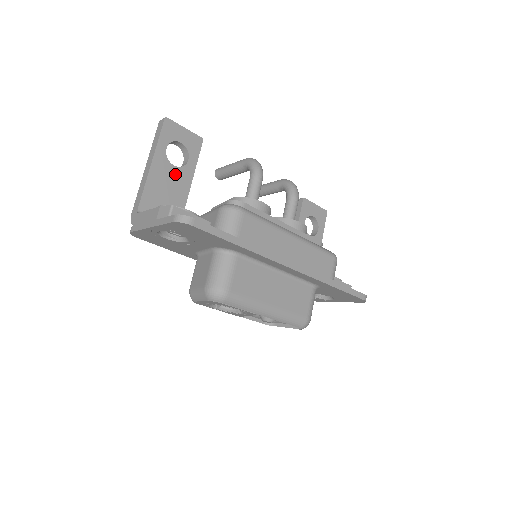
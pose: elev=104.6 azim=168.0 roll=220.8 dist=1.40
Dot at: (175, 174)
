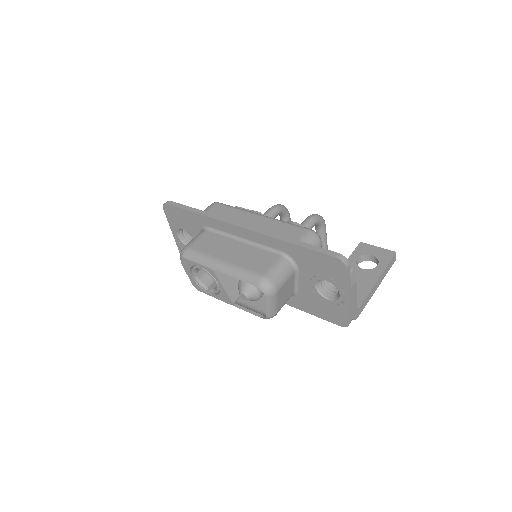
Dot at: occluded
